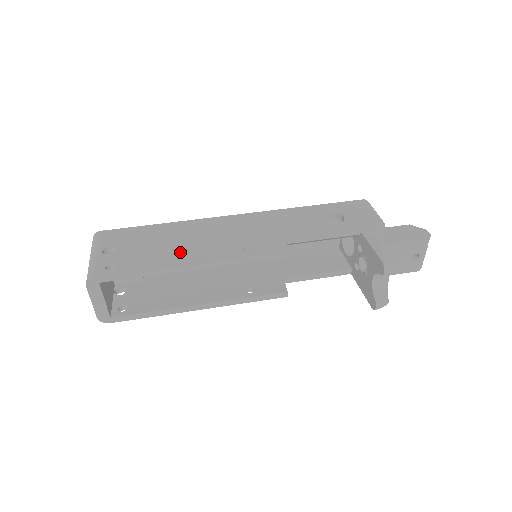
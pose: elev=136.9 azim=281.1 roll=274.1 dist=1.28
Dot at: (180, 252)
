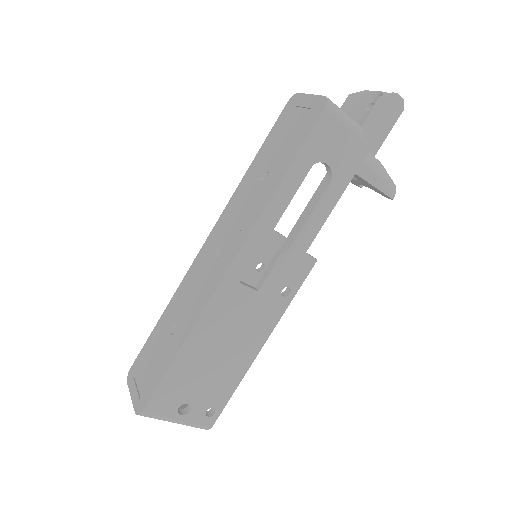
Dot at: (240, 352)
